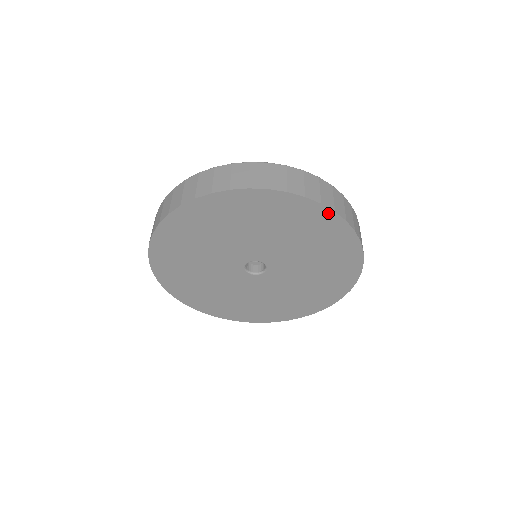
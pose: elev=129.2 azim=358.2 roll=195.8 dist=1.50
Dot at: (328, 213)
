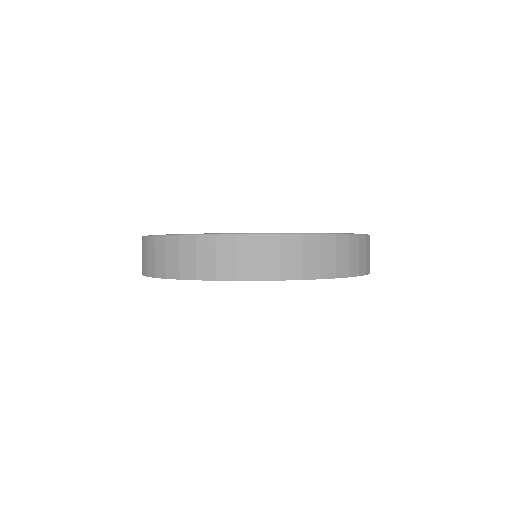
Dot at: occluded
